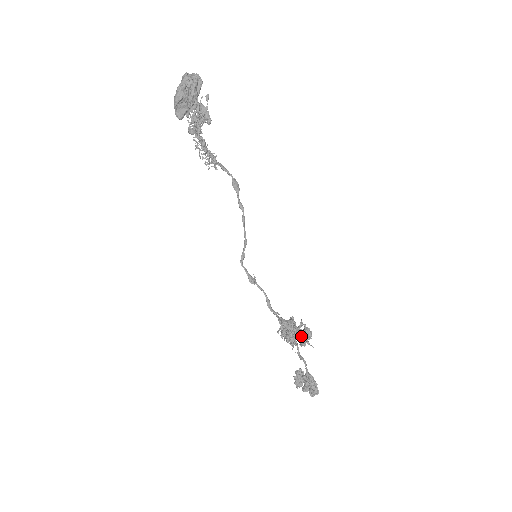
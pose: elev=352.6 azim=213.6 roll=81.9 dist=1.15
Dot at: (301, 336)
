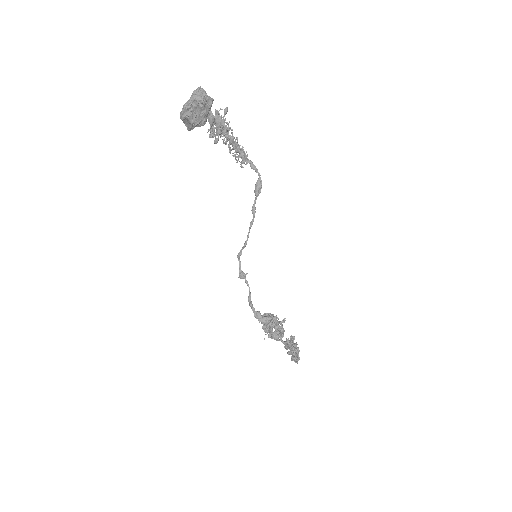
Dot at: (270, 334)
